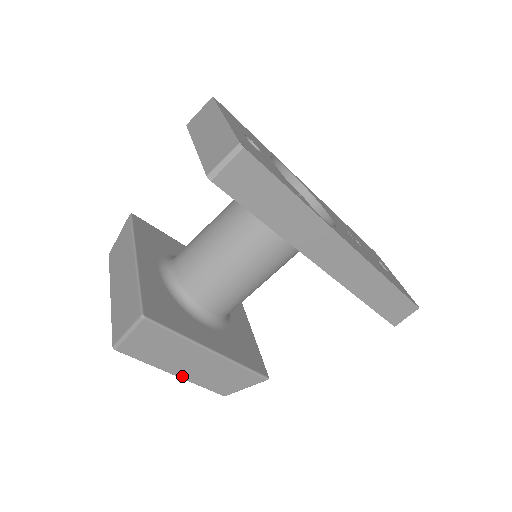
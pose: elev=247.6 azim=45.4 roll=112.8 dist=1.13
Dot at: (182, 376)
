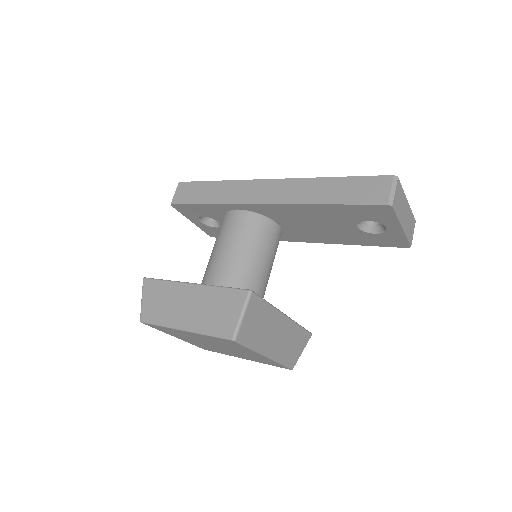
Dot at: (188, 328)
